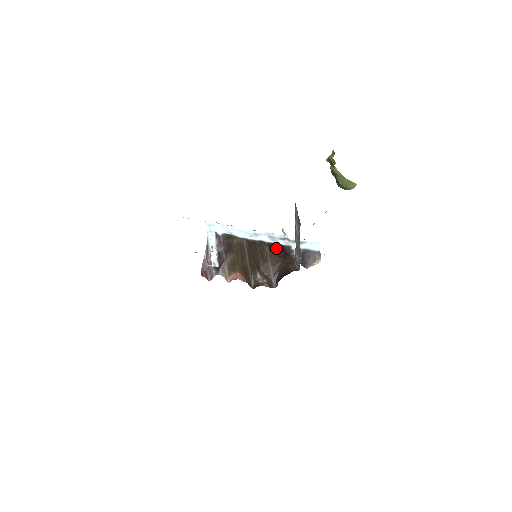
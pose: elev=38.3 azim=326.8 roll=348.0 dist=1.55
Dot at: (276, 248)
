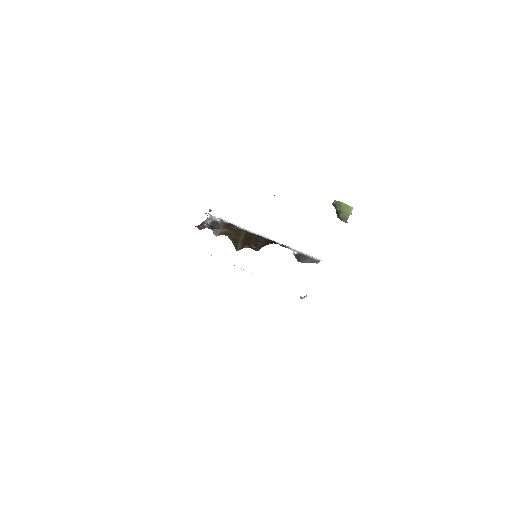
Dot at: (272, 241)
